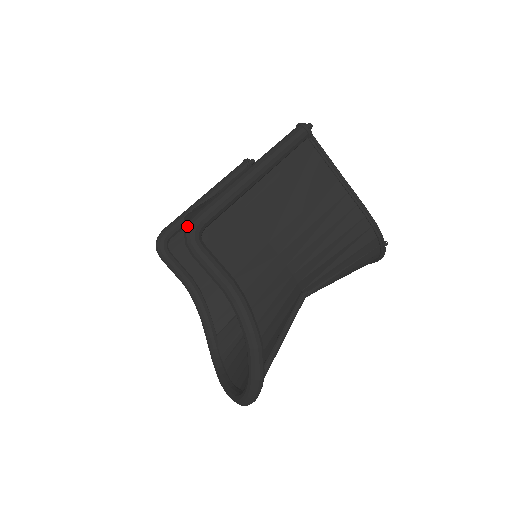
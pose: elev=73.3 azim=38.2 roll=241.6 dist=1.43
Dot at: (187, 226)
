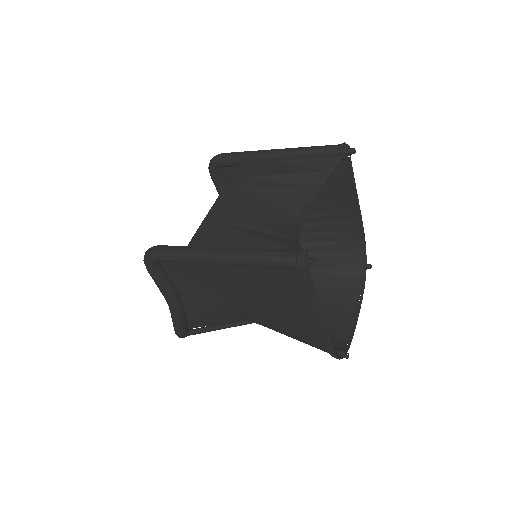
Dot at: (147, 251)
